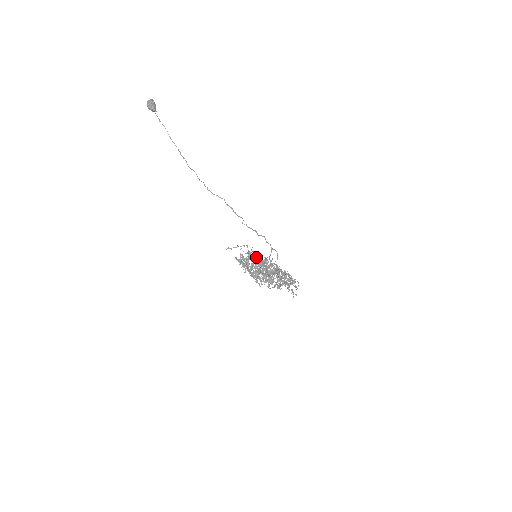
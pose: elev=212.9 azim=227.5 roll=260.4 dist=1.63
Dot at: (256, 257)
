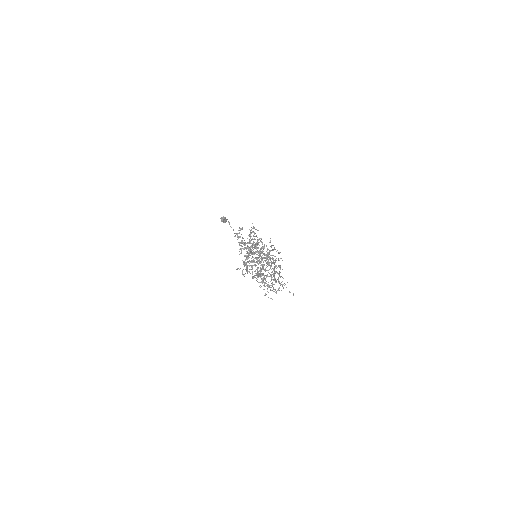
Dot at: occluded
